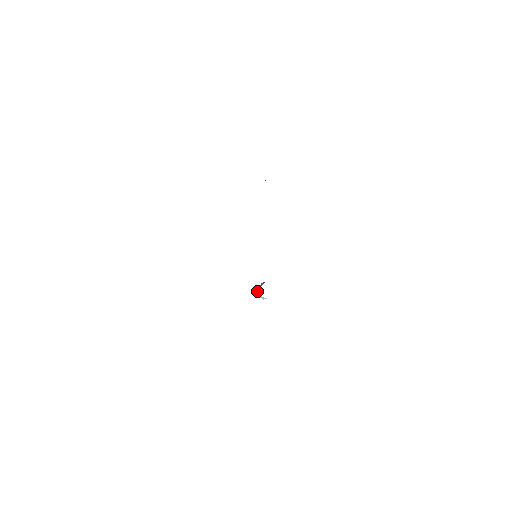
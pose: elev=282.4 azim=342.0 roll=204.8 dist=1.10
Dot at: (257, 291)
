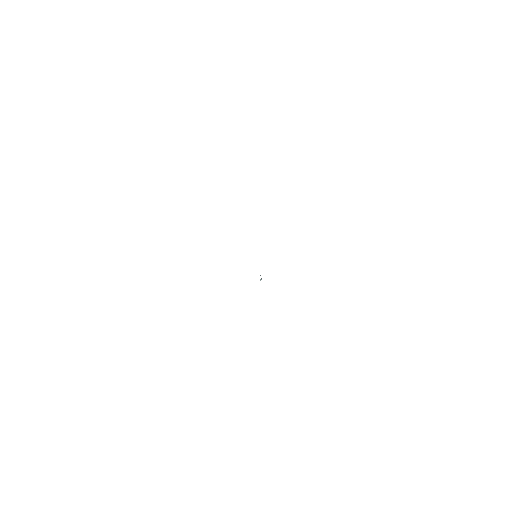
Dot at: occluded
